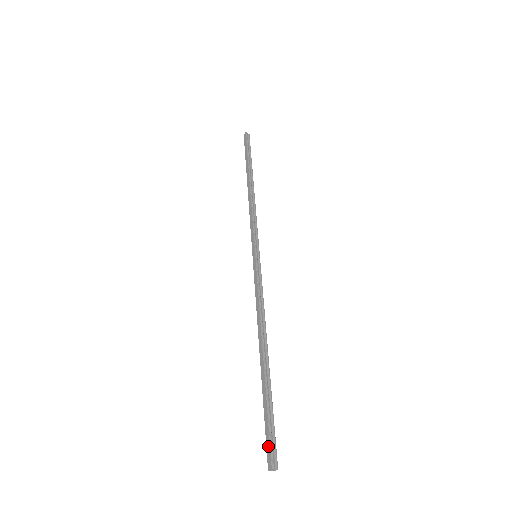
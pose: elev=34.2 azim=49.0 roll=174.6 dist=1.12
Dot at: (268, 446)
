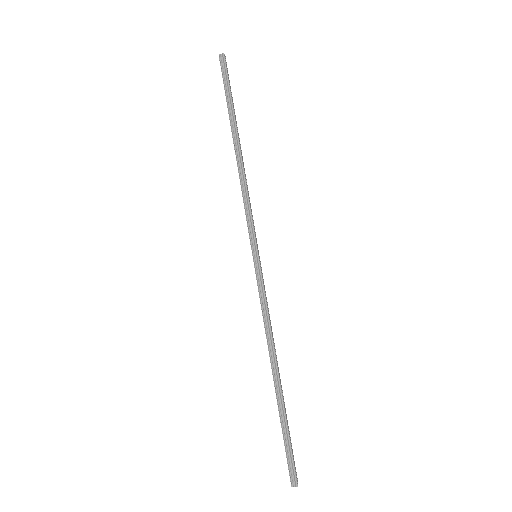
Dot at: (288, 466)
